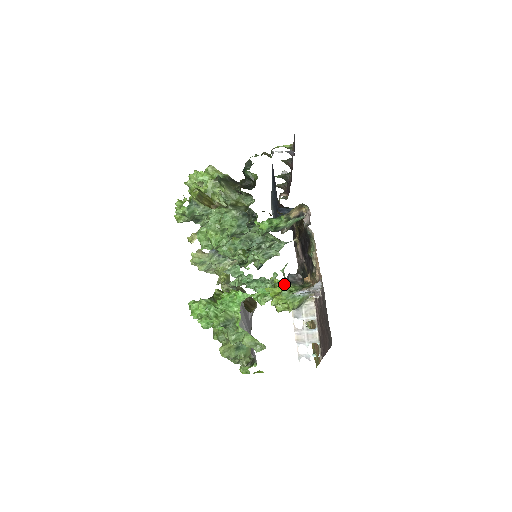
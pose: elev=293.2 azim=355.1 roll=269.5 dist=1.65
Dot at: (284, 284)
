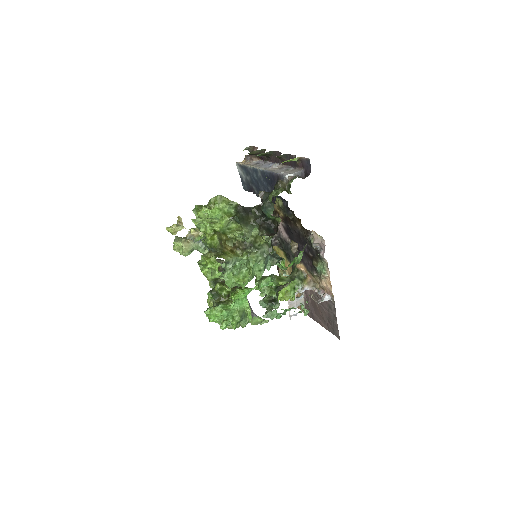
Dot at: (290, 285)
